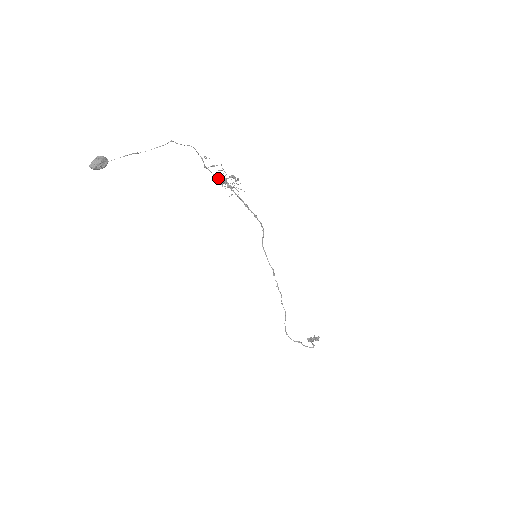
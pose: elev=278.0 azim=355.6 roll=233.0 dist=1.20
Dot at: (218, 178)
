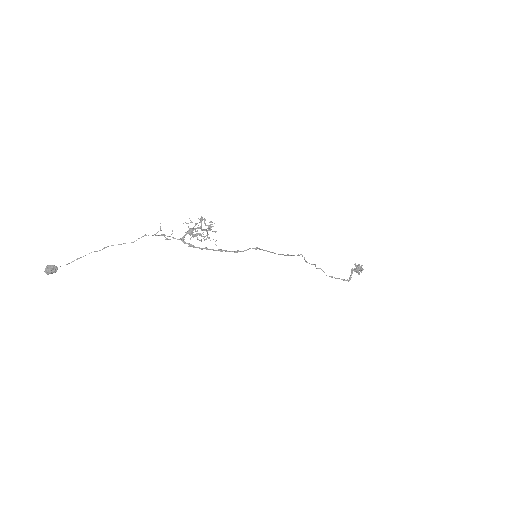
Dot at: (180, 239)
